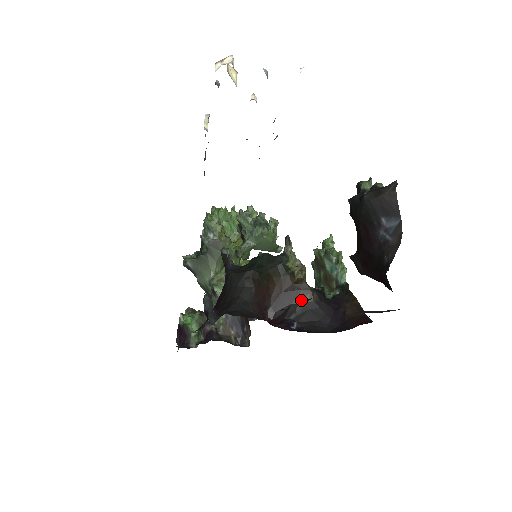
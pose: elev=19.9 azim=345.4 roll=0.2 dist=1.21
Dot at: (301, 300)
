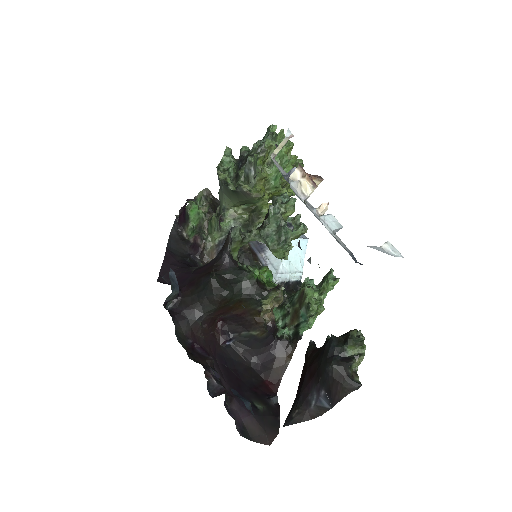
Dot at: (251, 331)
